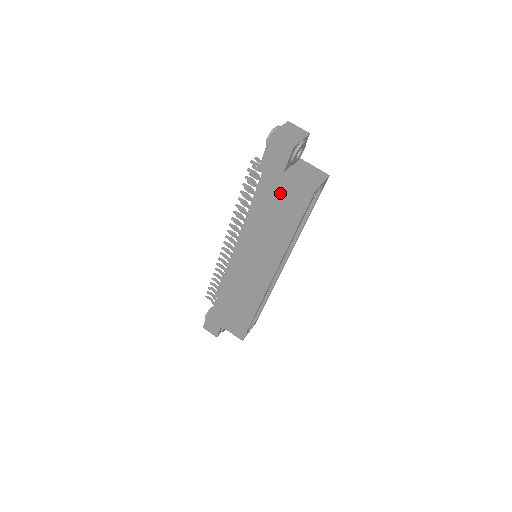
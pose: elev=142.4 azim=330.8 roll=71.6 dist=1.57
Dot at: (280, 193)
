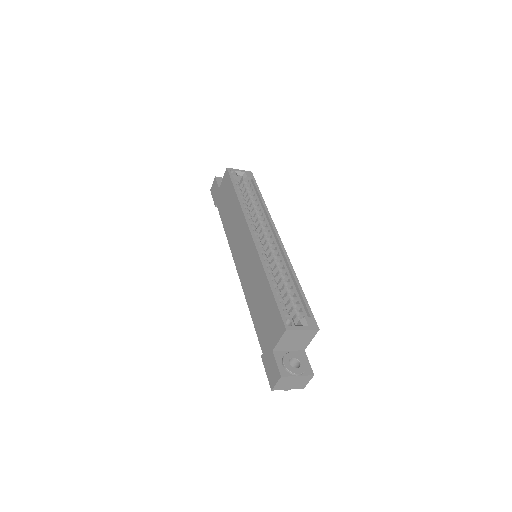
Dot at: (223, 196)
